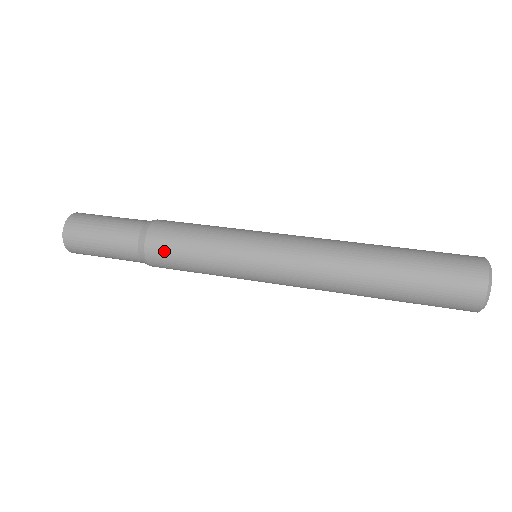
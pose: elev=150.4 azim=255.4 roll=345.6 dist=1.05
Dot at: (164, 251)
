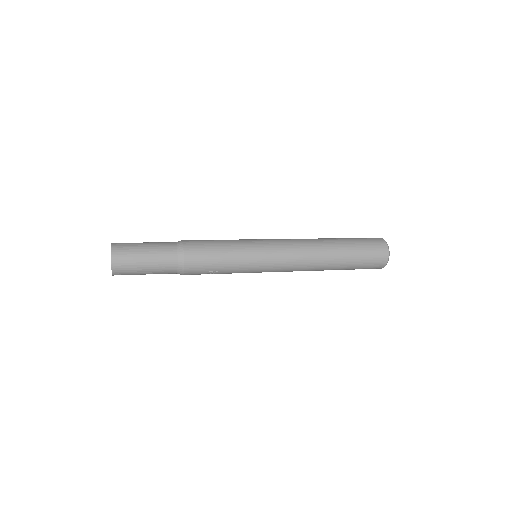
Dot at: (198, 244)
